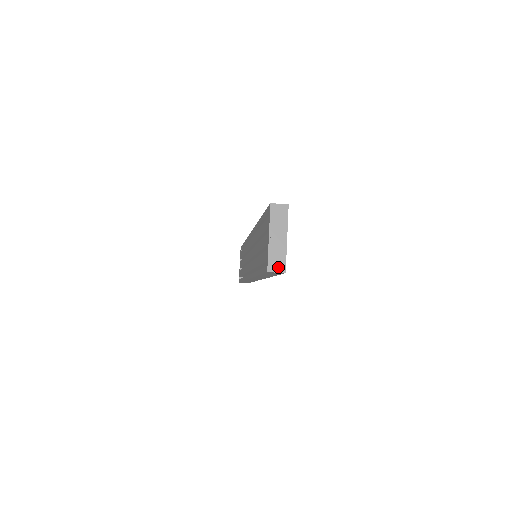
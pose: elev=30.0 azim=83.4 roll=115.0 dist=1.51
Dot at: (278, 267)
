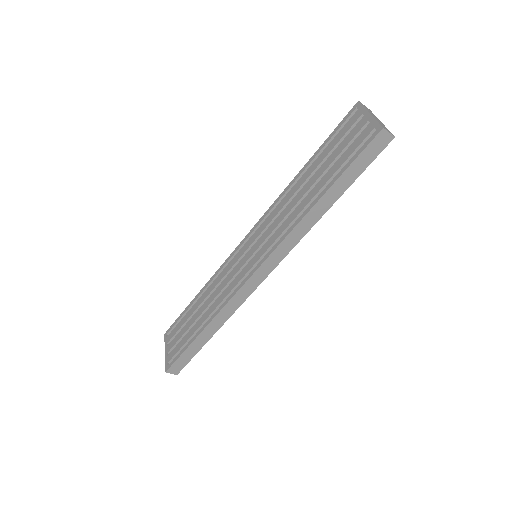
Dot at: (388, 131)
